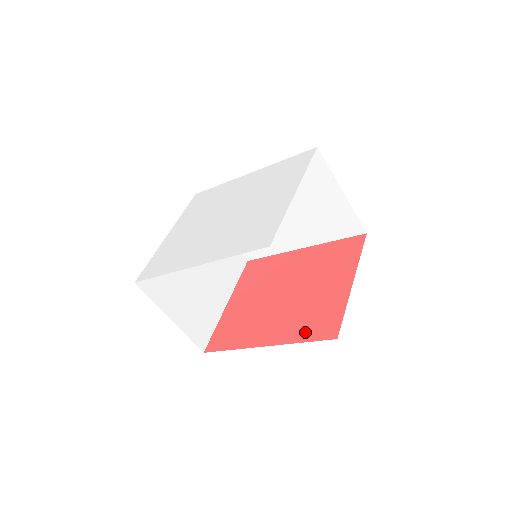
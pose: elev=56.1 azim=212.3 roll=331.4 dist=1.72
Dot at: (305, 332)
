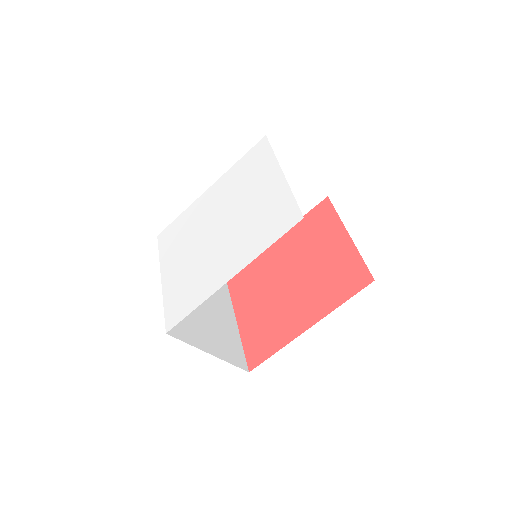
Dot at: (340, 294)
